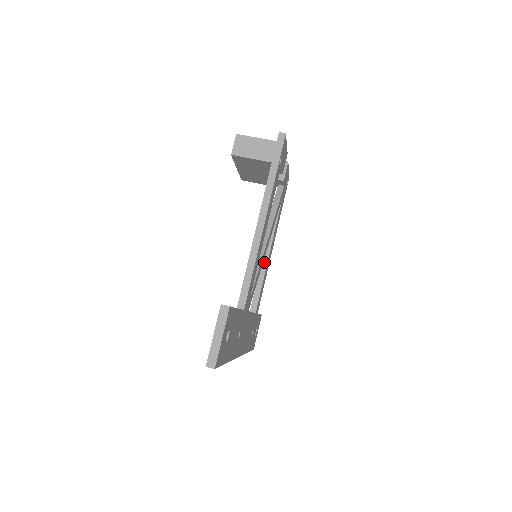
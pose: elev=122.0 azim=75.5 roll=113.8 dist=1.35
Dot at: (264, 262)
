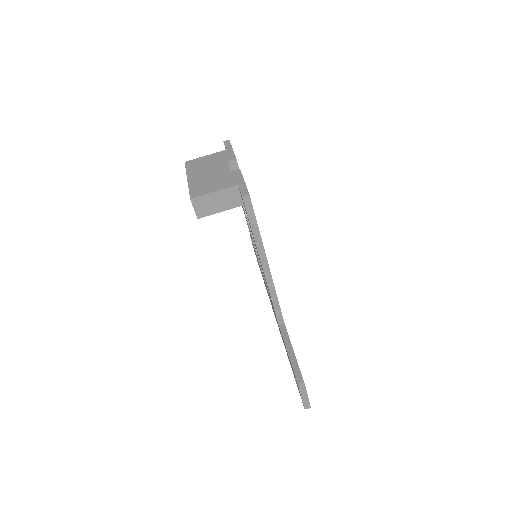
Dot at: occluded
